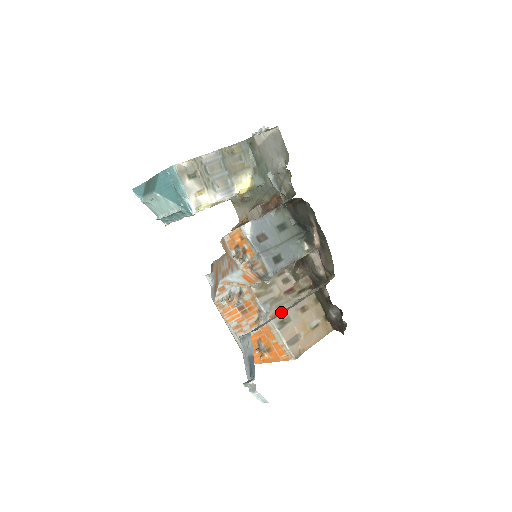
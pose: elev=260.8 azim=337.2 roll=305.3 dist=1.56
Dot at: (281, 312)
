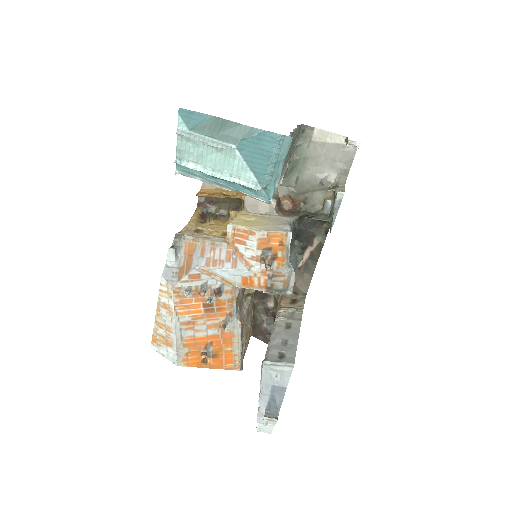
Dot at: (288, 335)
